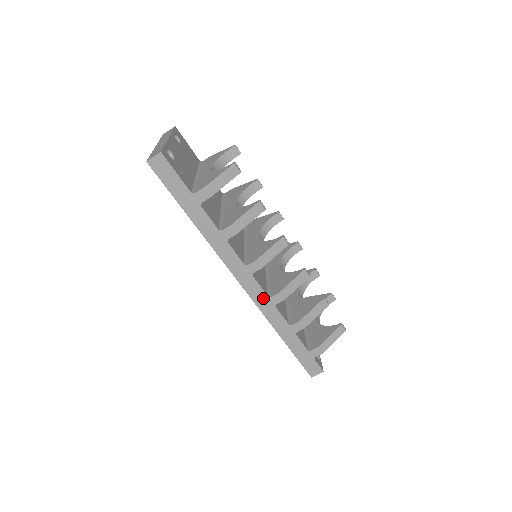
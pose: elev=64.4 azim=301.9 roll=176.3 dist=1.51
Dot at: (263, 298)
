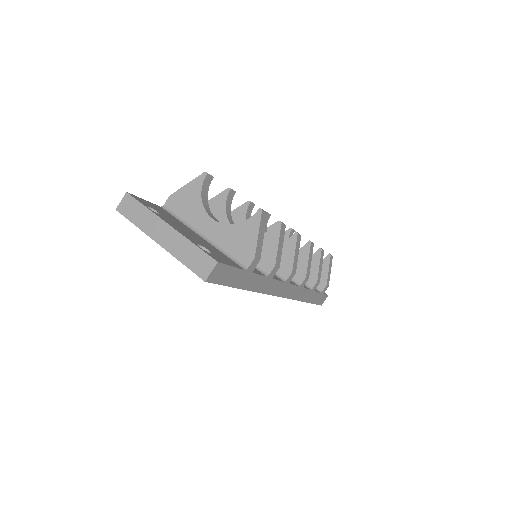
Dot at: (296, 291)
